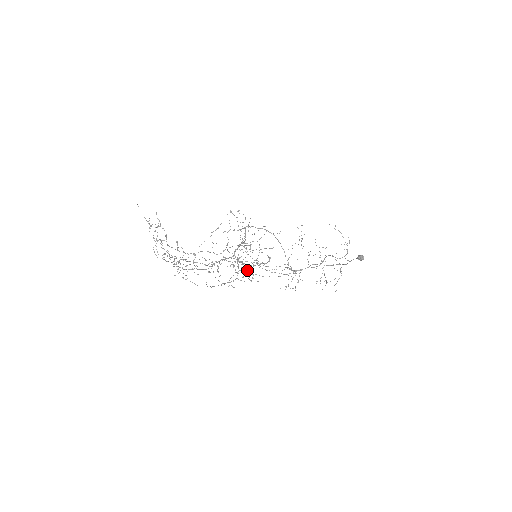
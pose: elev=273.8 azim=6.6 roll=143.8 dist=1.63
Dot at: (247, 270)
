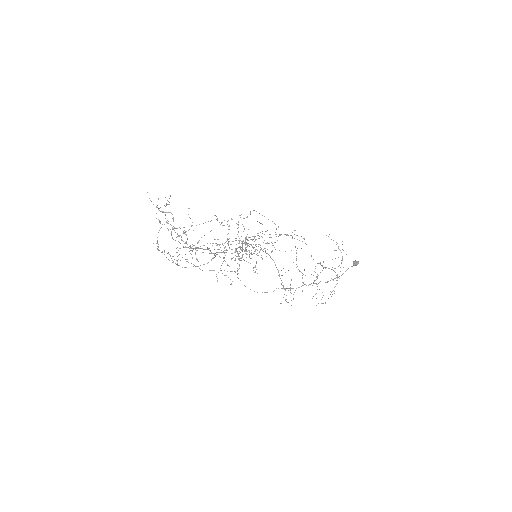
Dot at: occluded
